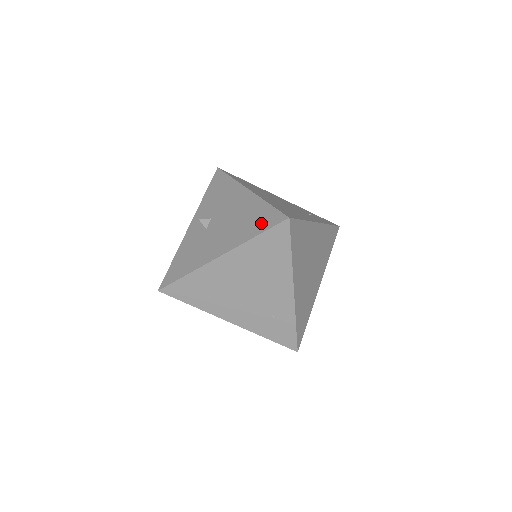
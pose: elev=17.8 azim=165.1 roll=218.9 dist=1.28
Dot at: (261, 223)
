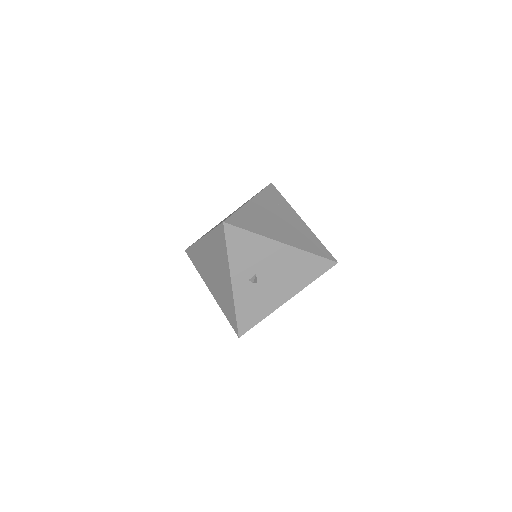
Dot at: (315, 270)
